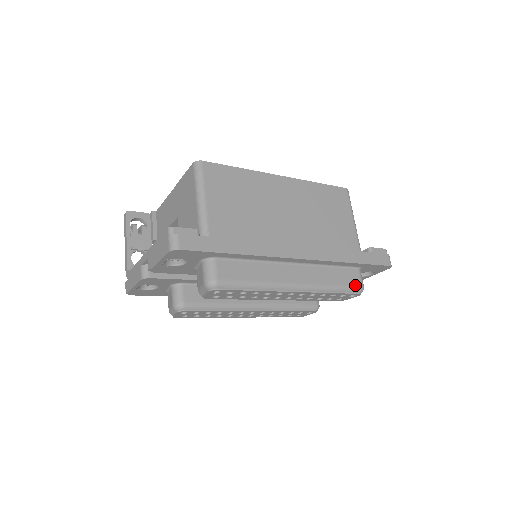
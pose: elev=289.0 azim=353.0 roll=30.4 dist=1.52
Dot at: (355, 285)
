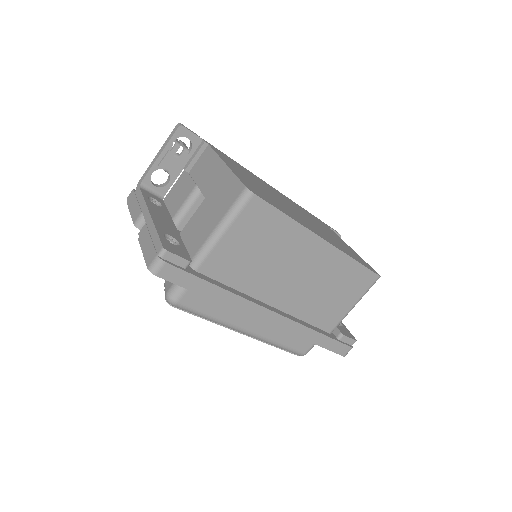
Dot at: (300, 351)
